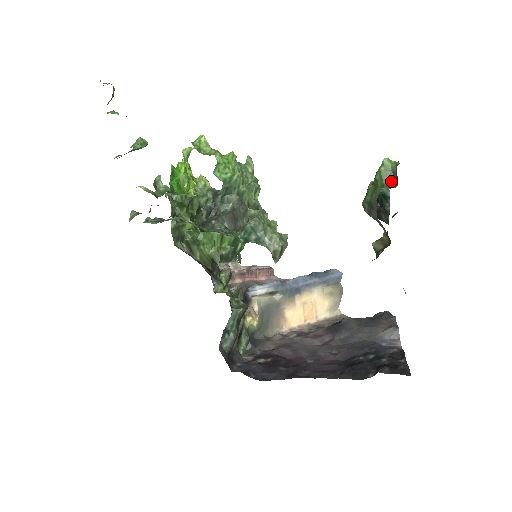
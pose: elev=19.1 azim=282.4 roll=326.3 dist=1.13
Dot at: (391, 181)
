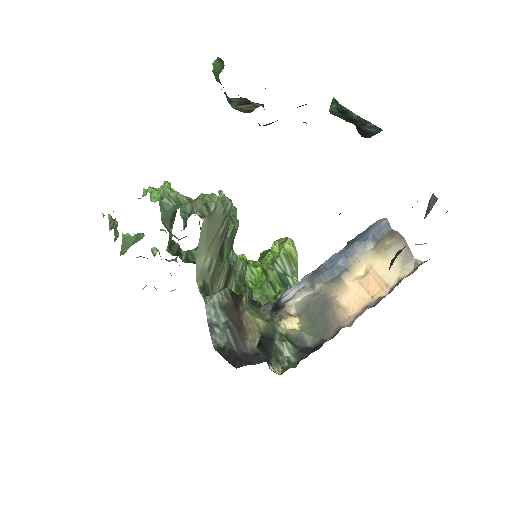
Dot at: (222, 67)
